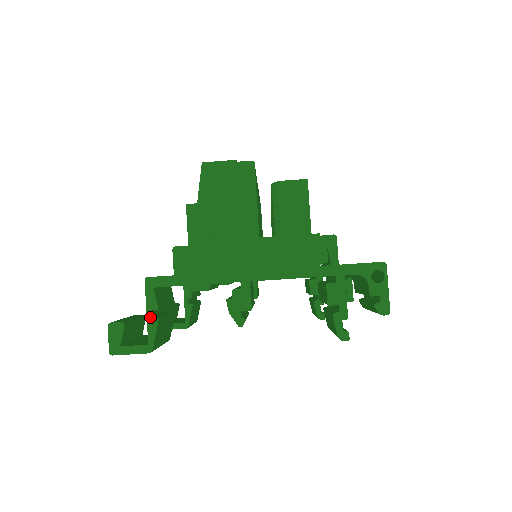
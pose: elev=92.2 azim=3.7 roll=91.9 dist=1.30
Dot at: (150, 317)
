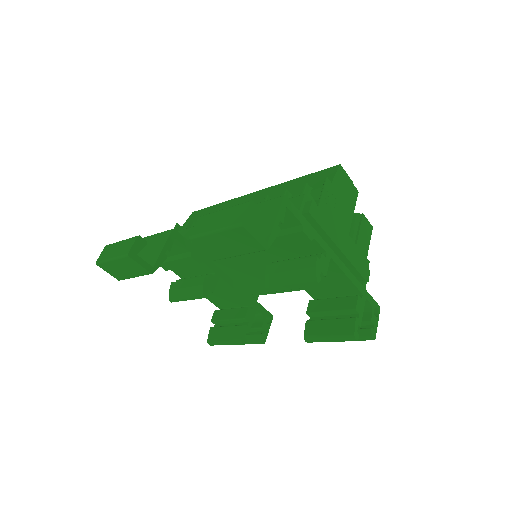
Dot at: (277, 224)
